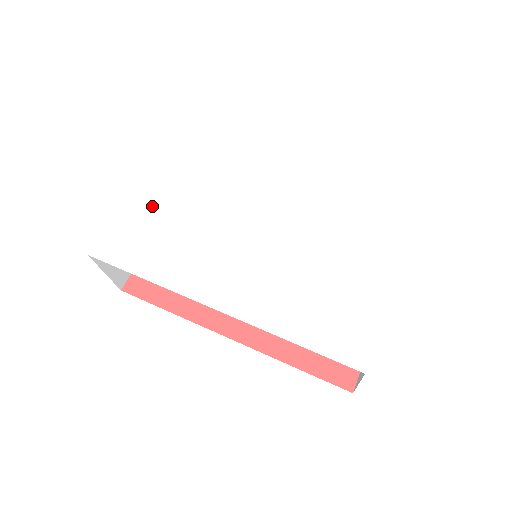
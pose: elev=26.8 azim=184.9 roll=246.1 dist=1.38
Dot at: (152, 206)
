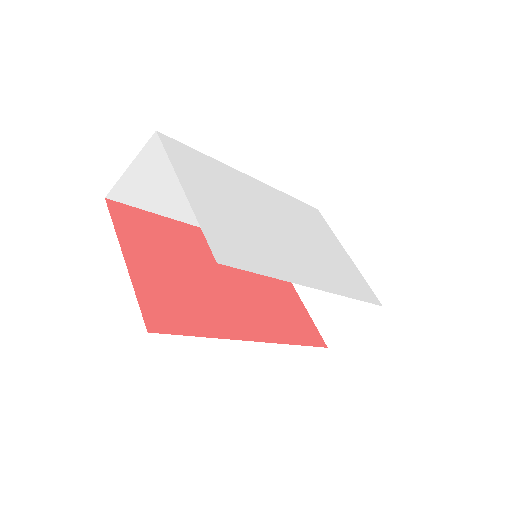
Dot at: (214, 206)
